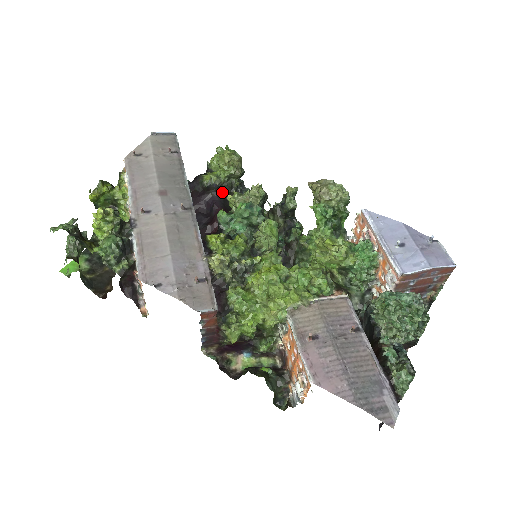
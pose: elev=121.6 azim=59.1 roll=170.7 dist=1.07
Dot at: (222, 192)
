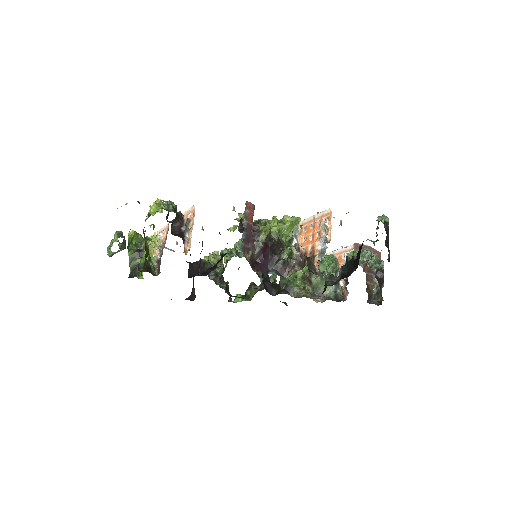
Dot at: (210, 279)
